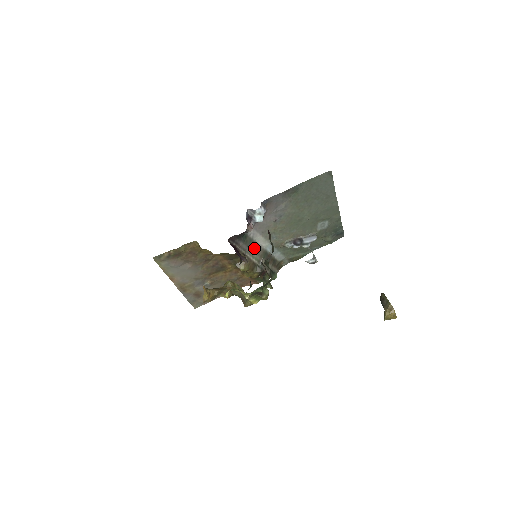
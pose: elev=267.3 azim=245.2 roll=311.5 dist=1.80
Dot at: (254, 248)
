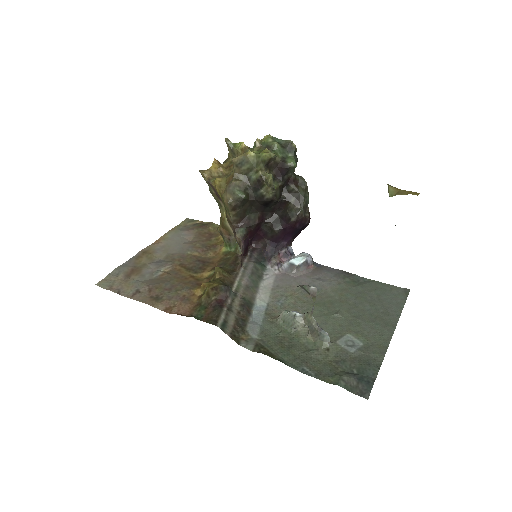
Dot at: (252, 283)
